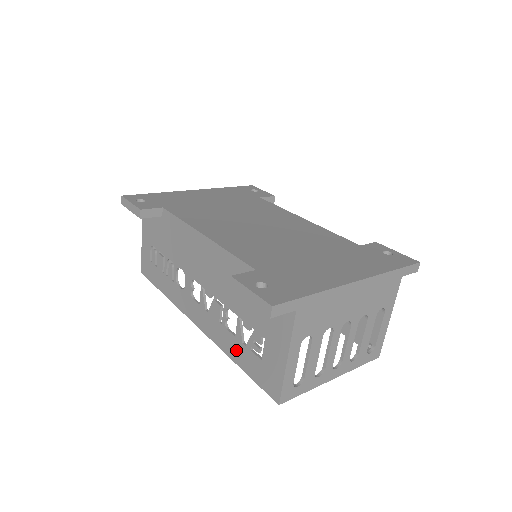
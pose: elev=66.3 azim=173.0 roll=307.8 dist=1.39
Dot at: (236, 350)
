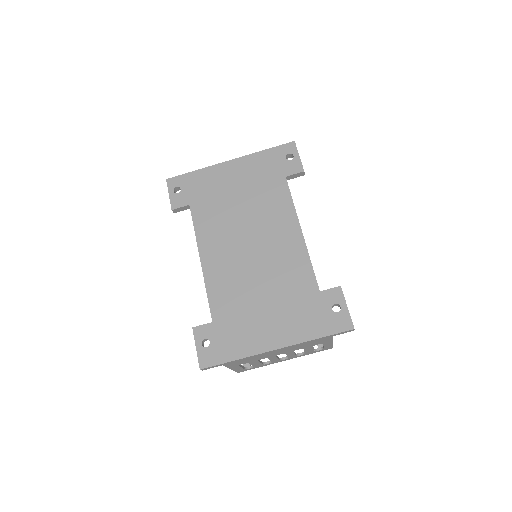
Dot at: occluded
